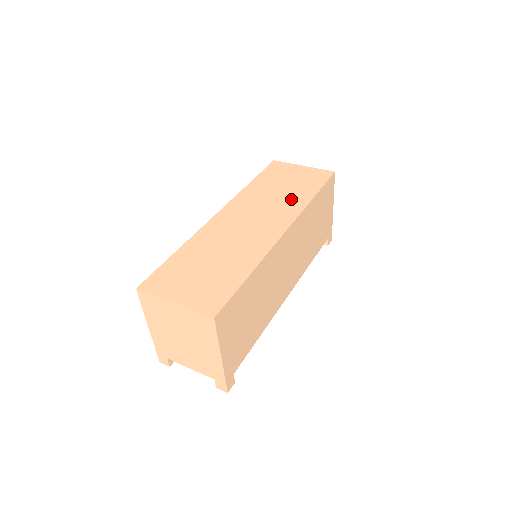
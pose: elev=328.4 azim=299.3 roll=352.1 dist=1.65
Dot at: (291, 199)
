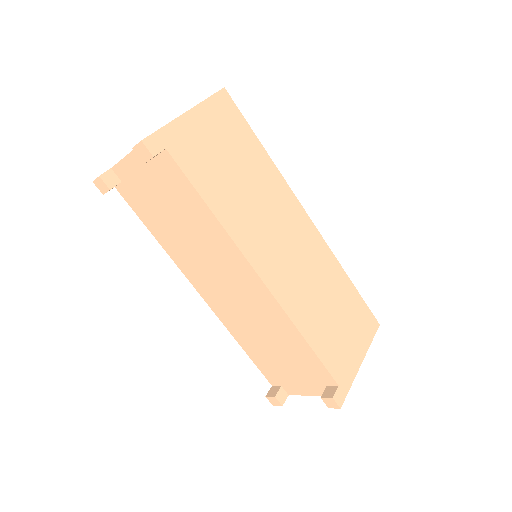
Dot at: occluded
